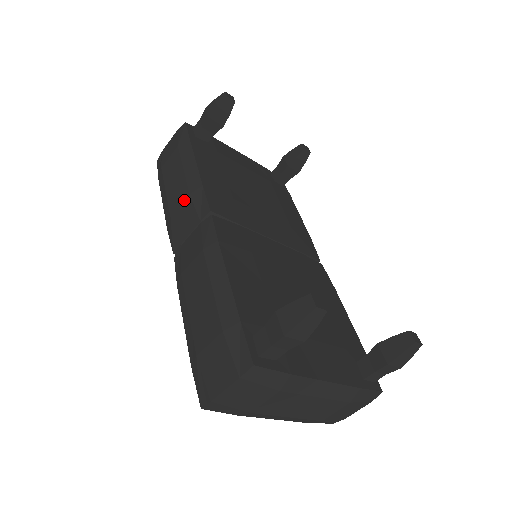
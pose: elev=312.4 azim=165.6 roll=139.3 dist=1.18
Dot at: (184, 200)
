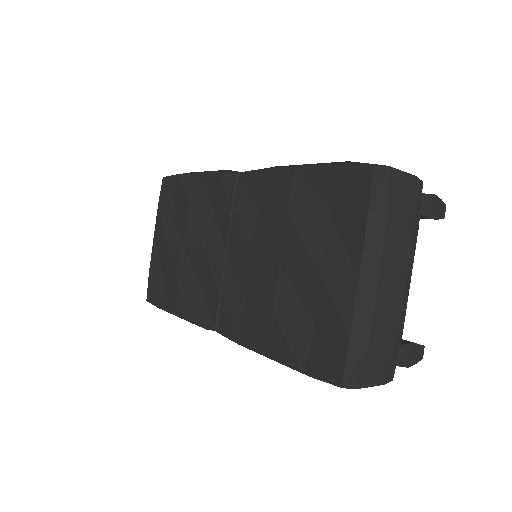
Dot at: occluded
